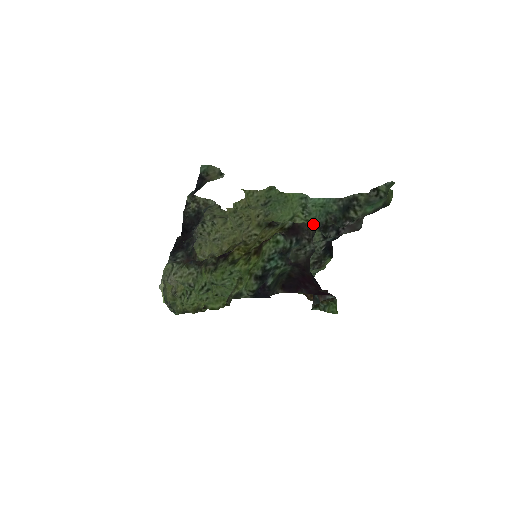
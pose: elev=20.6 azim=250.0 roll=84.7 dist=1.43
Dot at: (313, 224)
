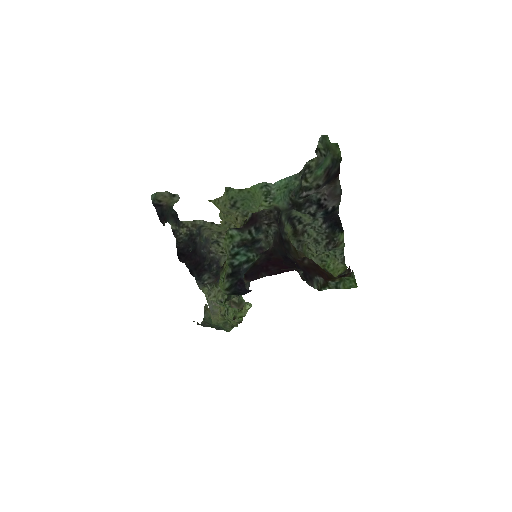
Dot at: (281, 207)
